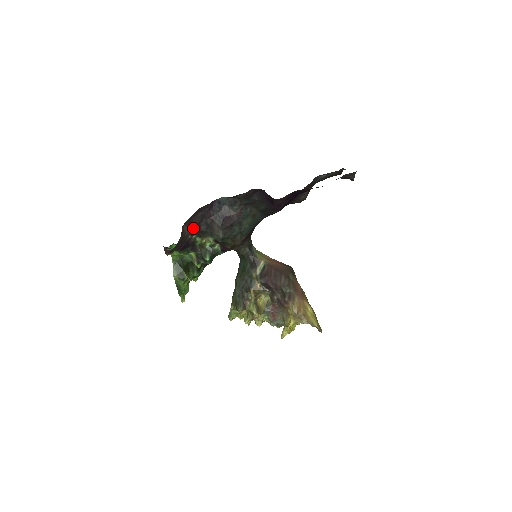
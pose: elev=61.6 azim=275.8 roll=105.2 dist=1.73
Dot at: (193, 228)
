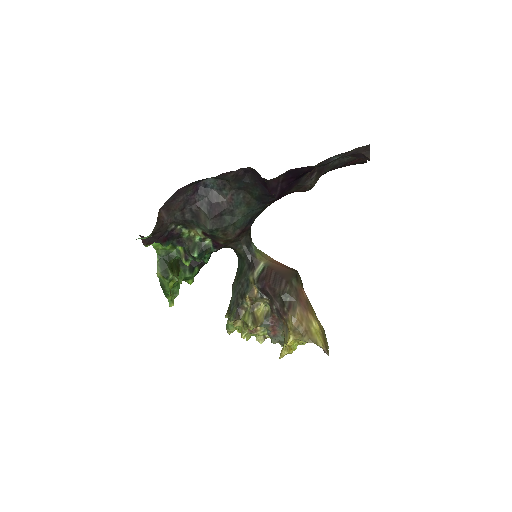
Dot at: (175, 215)
